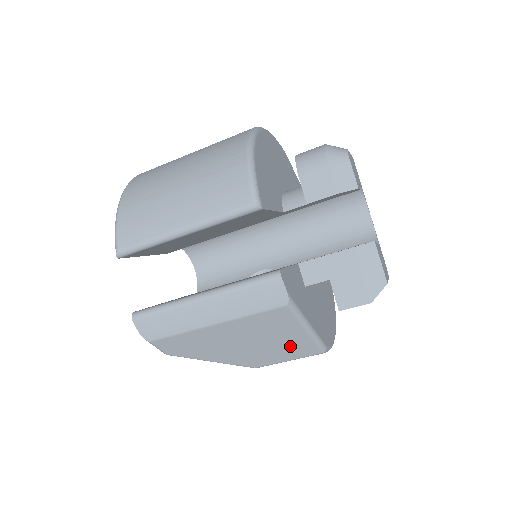
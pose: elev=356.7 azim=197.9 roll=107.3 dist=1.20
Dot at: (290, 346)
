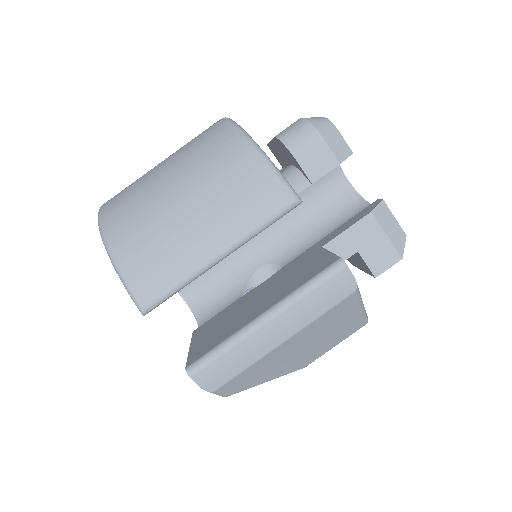
Dot at: (343, 331)
